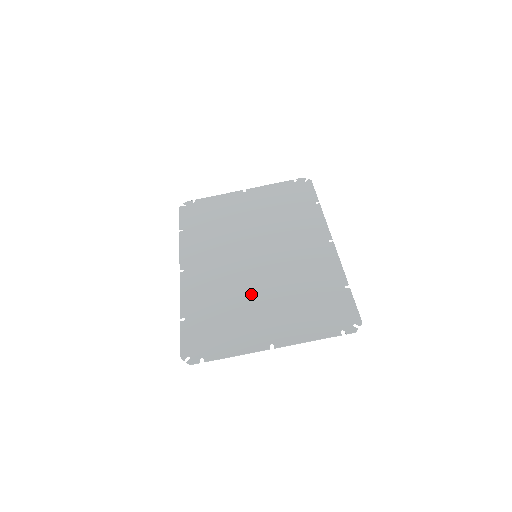
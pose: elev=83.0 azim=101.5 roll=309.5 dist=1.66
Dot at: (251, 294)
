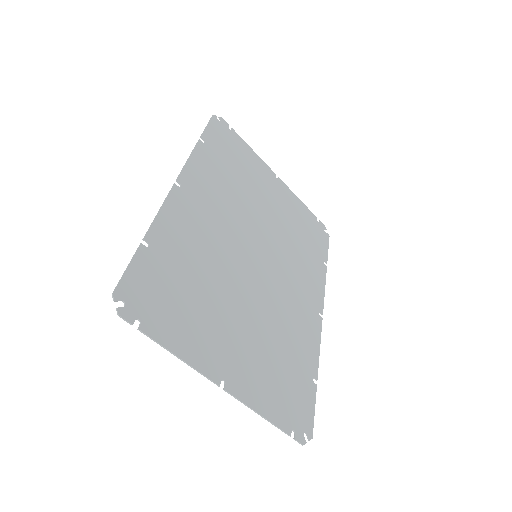
Dot at: (233, 295)
